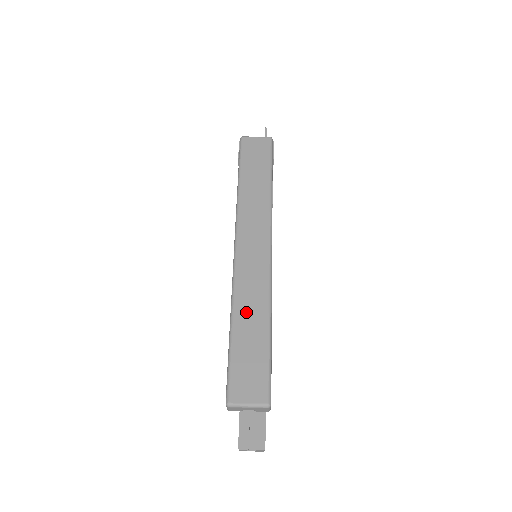
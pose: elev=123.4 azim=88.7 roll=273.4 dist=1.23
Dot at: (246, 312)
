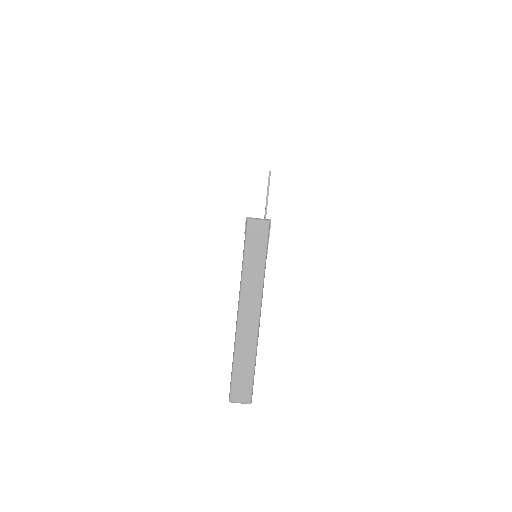
Dot at: (242, 354)
